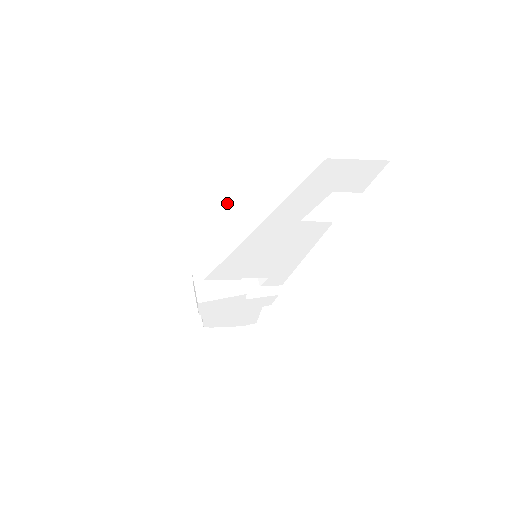
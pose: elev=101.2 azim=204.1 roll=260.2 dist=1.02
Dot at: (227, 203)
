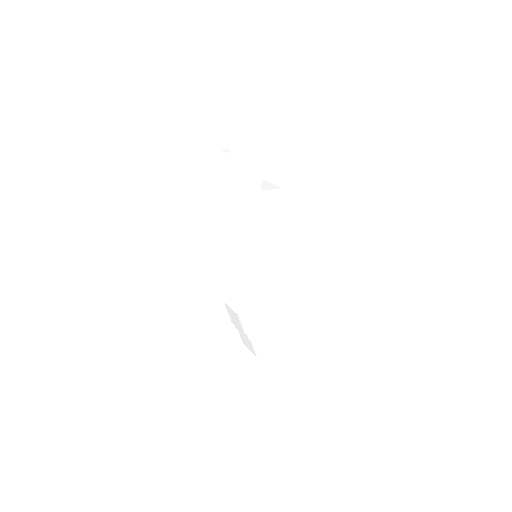
Dot at: (217, 217)
